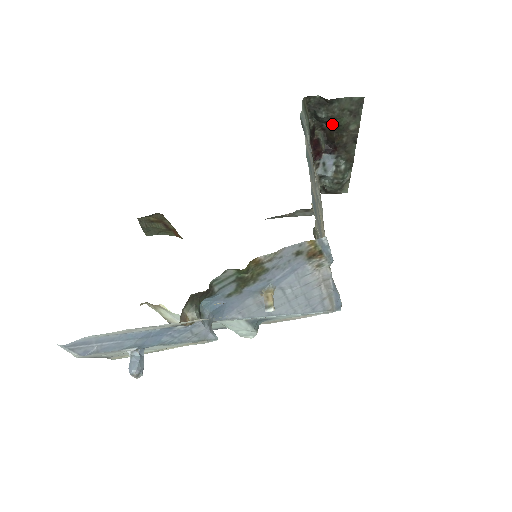
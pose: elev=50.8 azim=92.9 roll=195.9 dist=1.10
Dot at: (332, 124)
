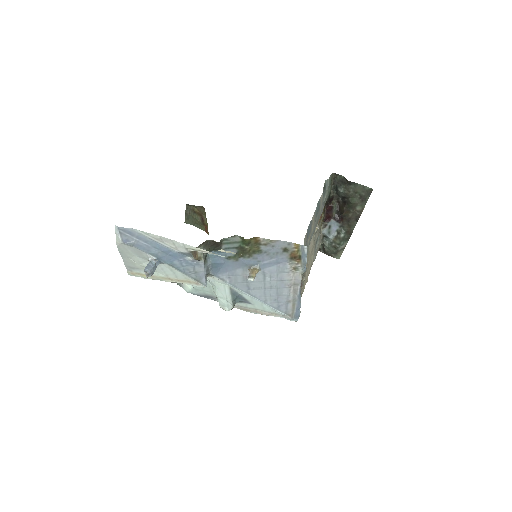
Dot at: (345, 200)
